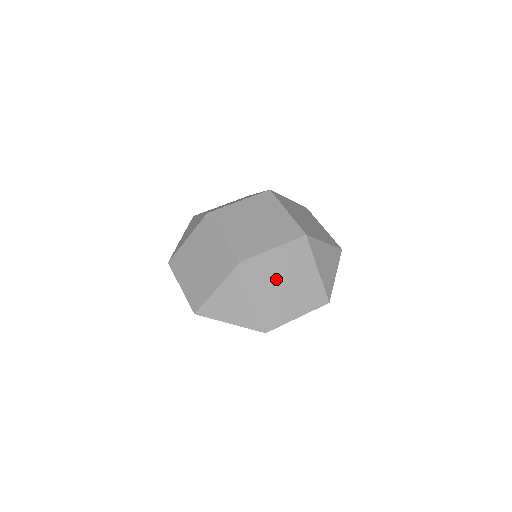
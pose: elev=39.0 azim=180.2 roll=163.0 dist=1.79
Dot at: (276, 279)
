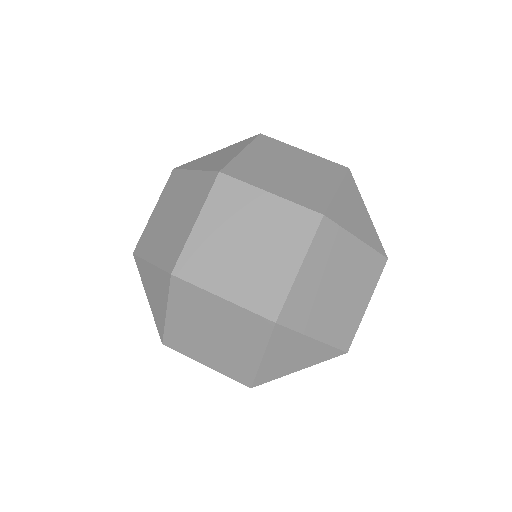
Dot at: (204, 322)
